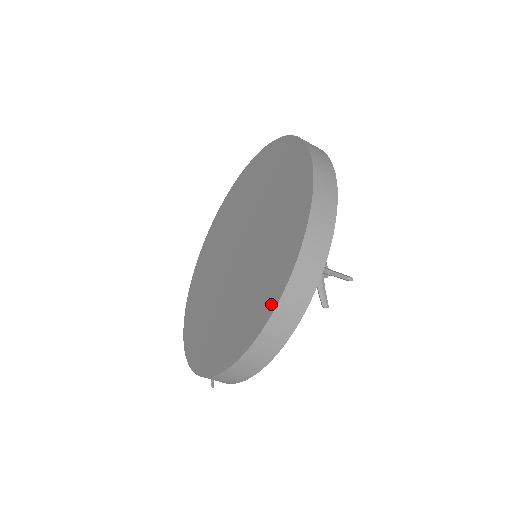
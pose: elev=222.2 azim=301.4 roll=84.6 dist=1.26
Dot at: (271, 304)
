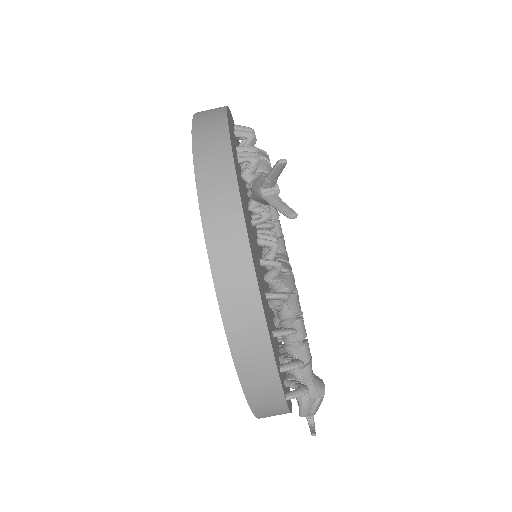
Dot at: occluded
